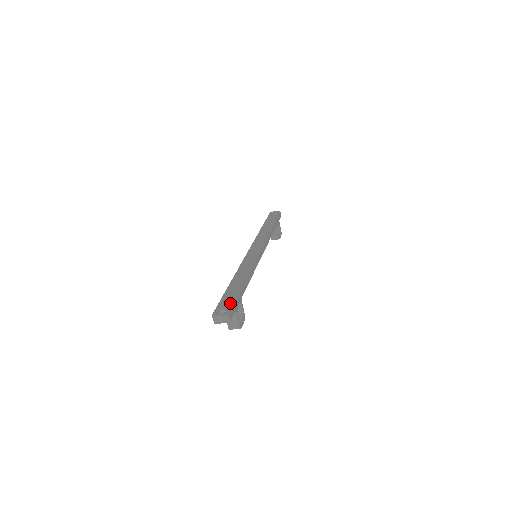
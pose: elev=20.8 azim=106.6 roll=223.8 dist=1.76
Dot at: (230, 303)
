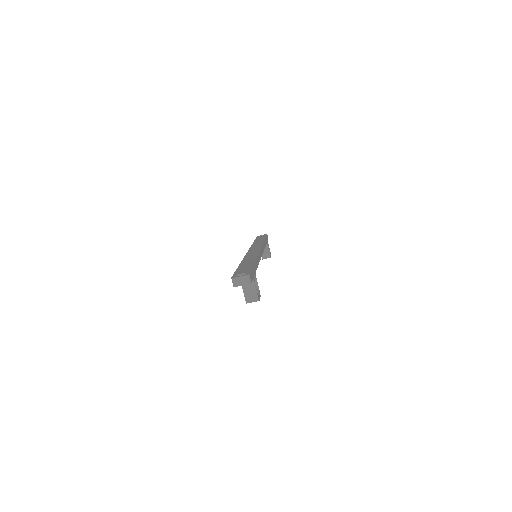
Dot at: (247, 270)
